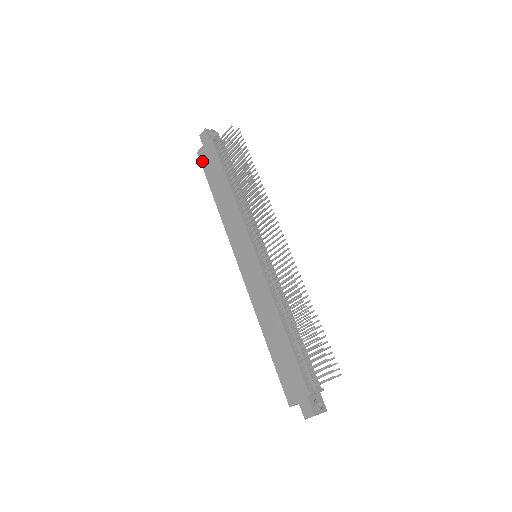
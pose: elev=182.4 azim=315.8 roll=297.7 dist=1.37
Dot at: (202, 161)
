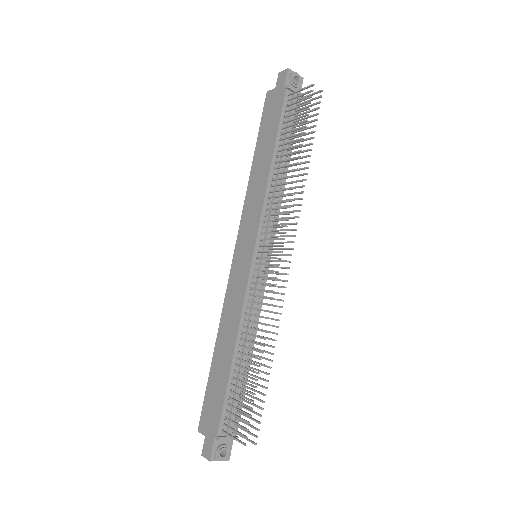
Dot at: (265, 107)
